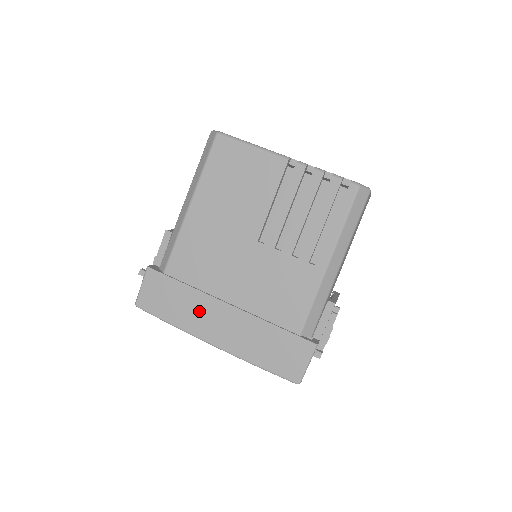
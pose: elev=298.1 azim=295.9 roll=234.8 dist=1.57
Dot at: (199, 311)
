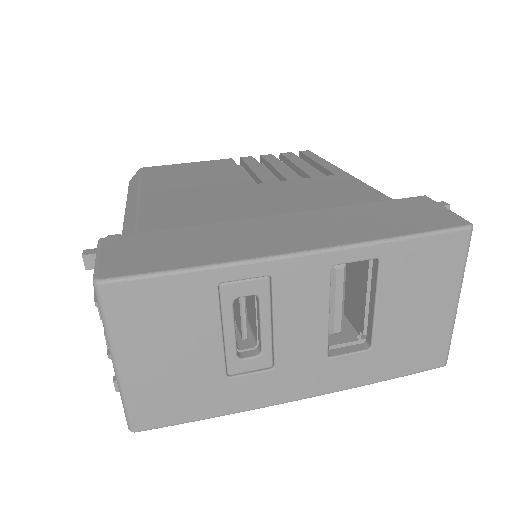
Dot at: (236, 236)
